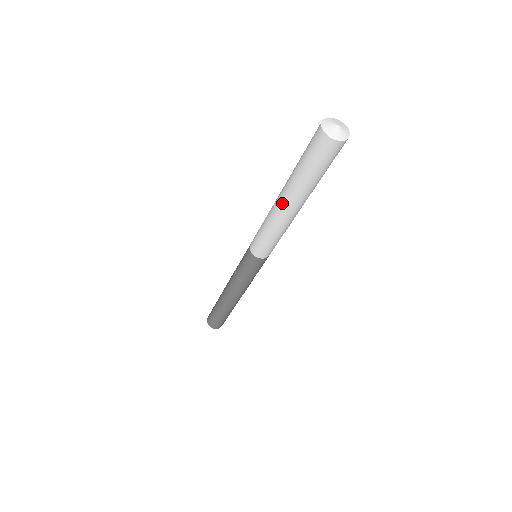
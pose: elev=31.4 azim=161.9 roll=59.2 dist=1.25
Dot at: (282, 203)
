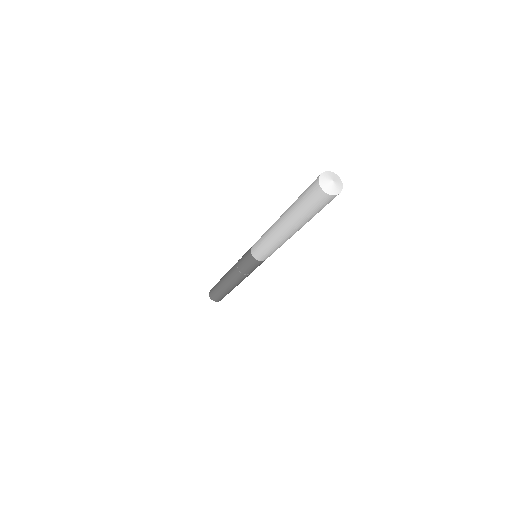
Dot at: (280, 219)
